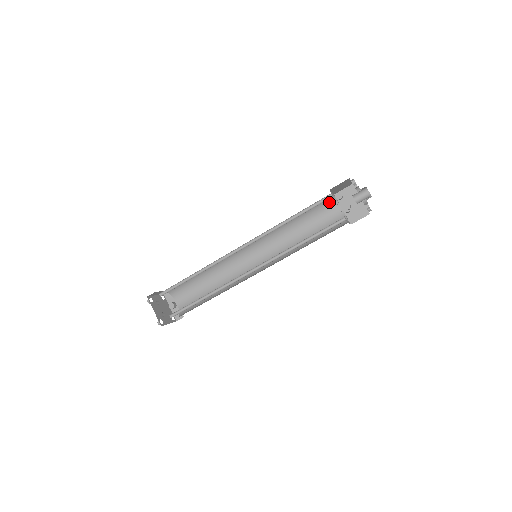
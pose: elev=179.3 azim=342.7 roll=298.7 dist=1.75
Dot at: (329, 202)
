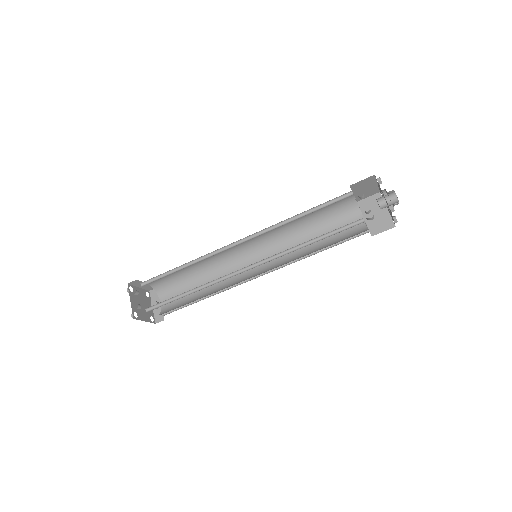
Dot at: (350, 208)
